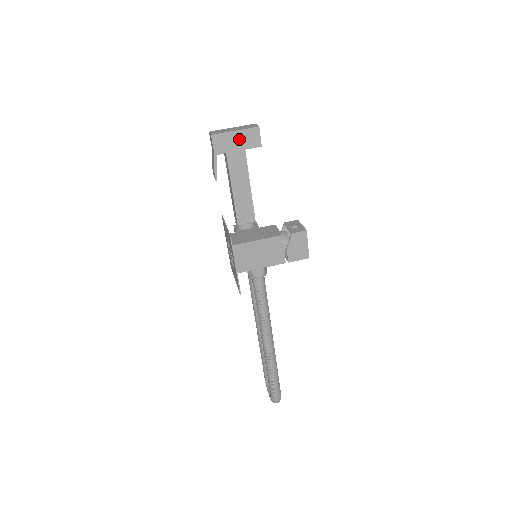
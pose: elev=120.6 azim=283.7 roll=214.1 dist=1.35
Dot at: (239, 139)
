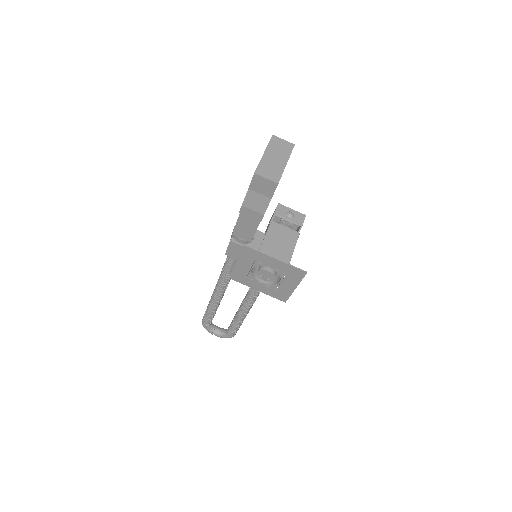
Dot at: occluded
